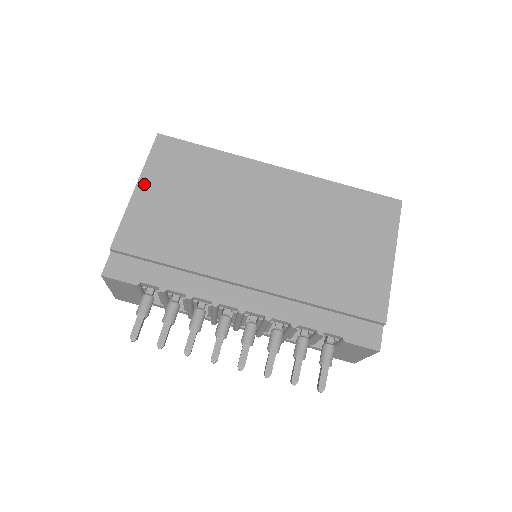
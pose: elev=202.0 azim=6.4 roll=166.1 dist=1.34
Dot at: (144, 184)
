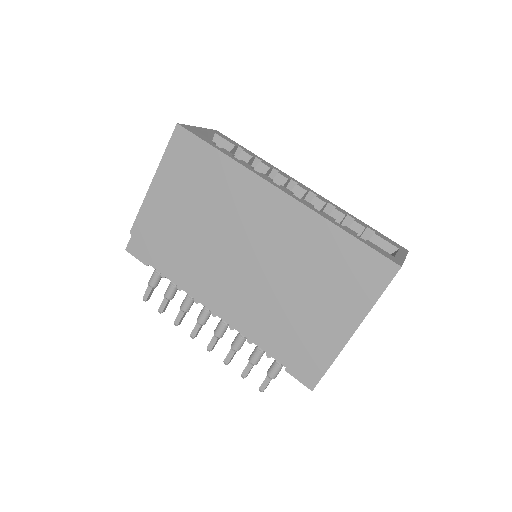
Dot at: (159, 179)
